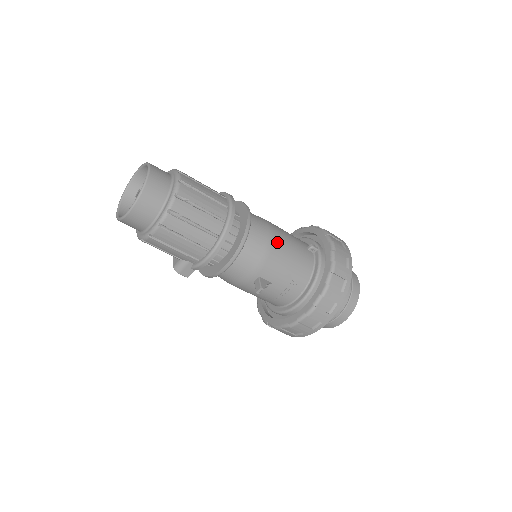
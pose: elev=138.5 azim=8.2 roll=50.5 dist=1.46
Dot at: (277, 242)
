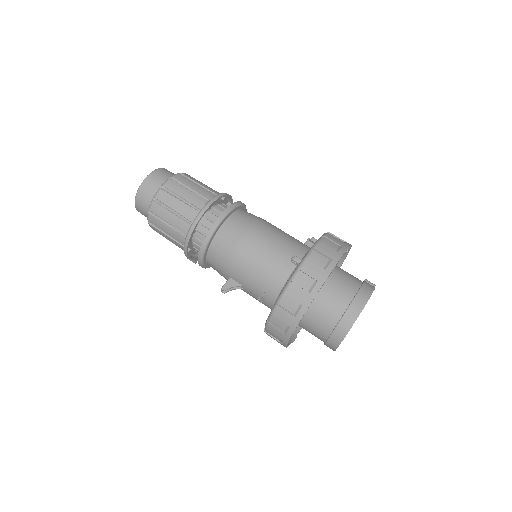
Dot at: (245, 249)
